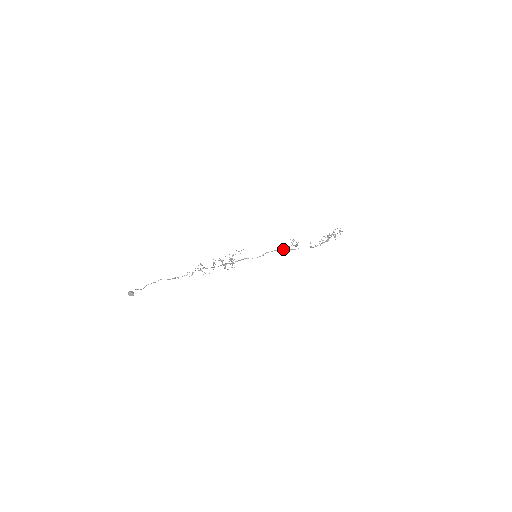
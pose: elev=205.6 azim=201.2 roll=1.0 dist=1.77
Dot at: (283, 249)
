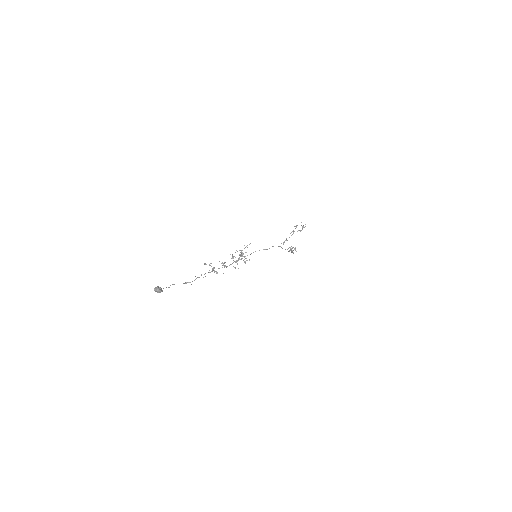
Dot at: (278, 246)
